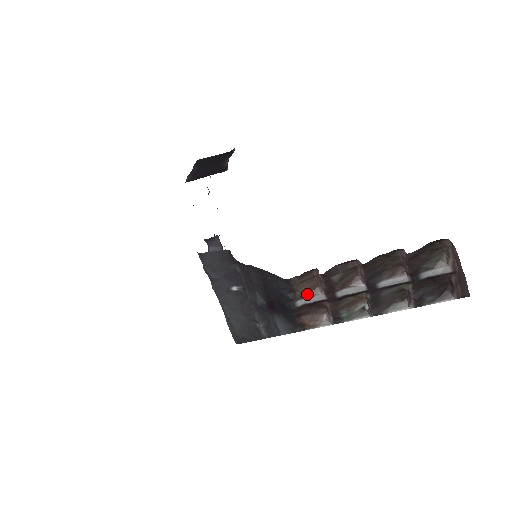
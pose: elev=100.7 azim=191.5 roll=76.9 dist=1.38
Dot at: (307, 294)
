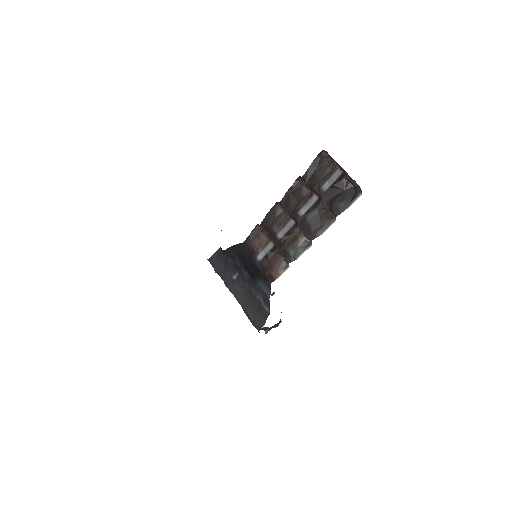
Dot at: (261, 248)
